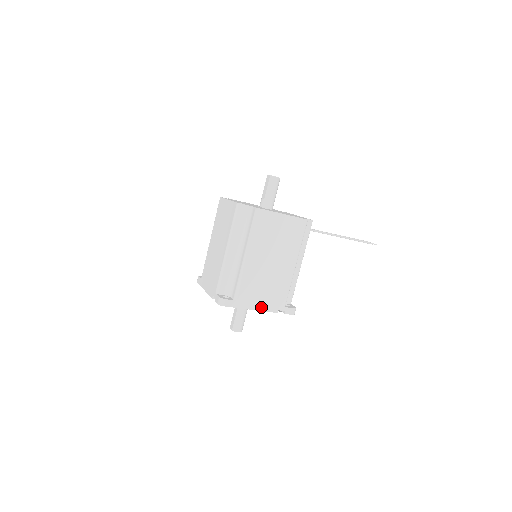
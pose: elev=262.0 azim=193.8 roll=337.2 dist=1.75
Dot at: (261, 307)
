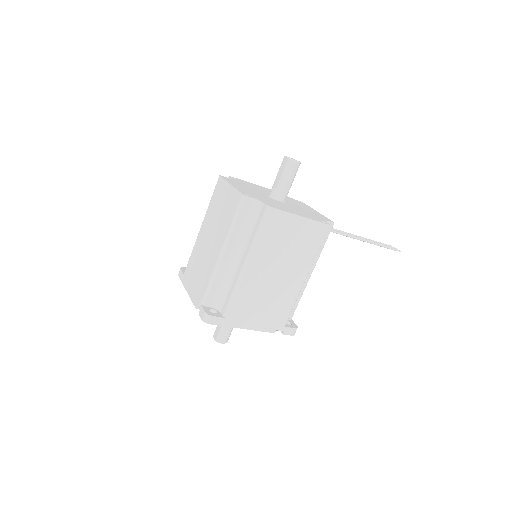
Dot at: (256, 326)
